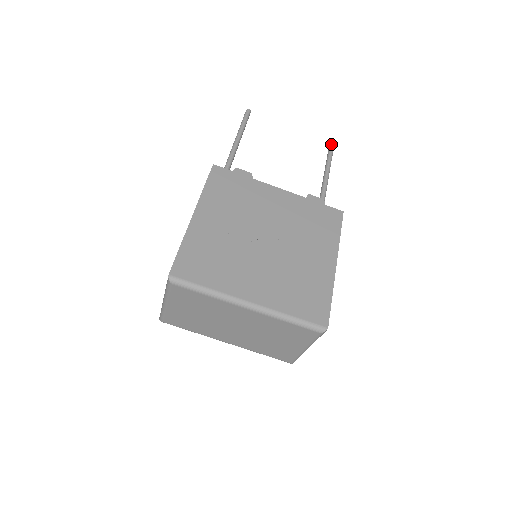
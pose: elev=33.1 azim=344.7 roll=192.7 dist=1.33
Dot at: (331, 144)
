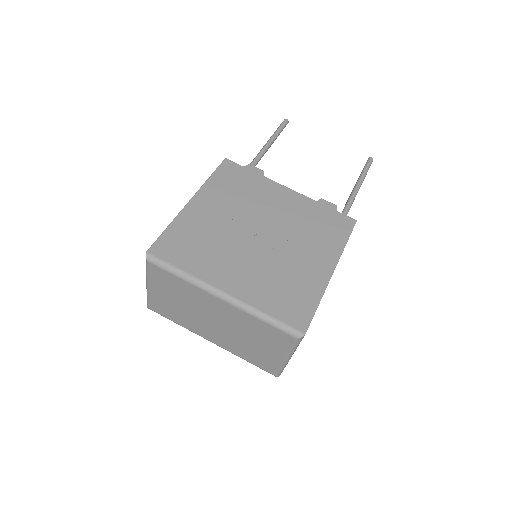
Dot at: (369, 160)
